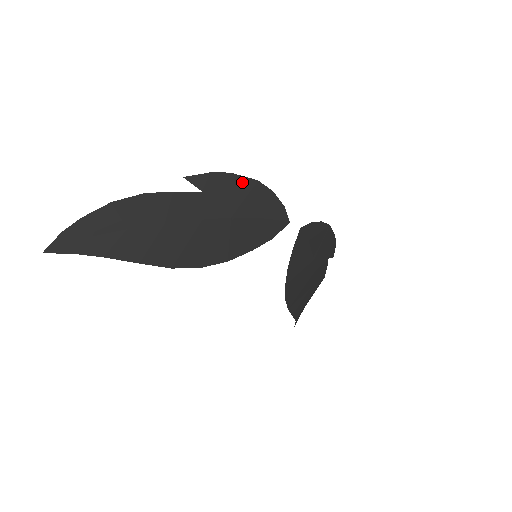
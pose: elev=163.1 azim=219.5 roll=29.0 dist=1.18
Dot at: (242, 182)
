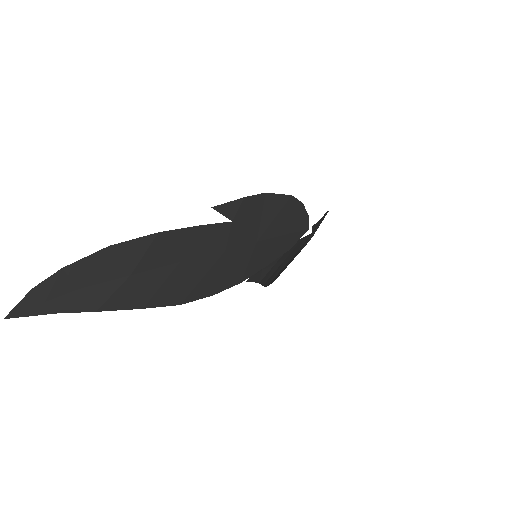
Dot at: (275, 201)
